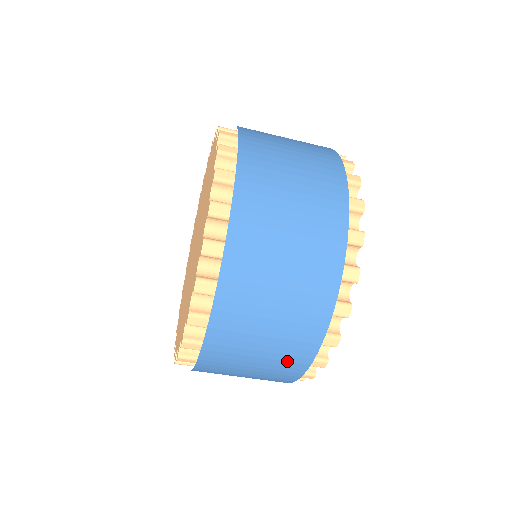
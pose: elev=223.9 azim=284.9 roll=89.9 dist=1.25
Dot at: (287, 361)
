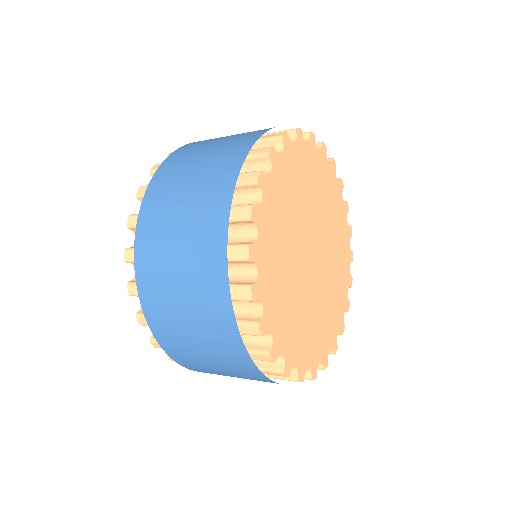
Dot at: occluded
